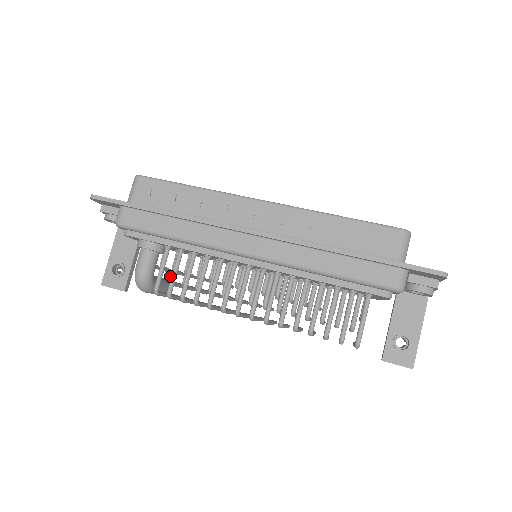
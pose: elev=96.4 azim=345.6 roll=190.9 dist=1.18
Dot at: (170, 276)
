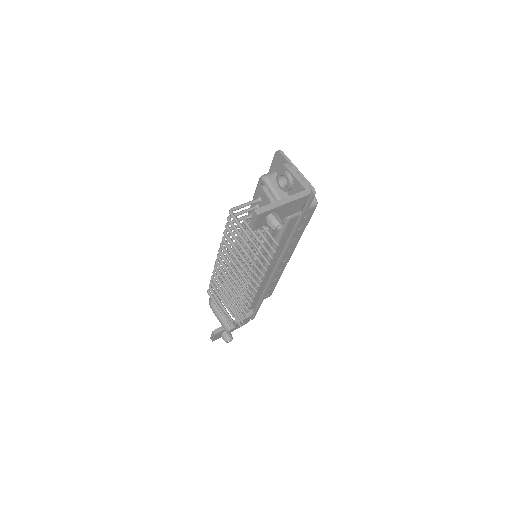
Dot at: occluded
